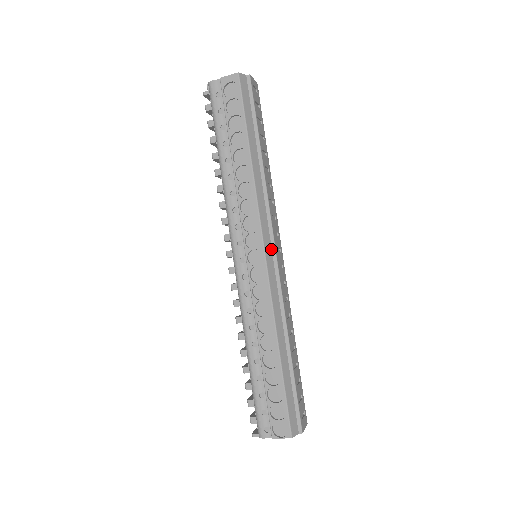
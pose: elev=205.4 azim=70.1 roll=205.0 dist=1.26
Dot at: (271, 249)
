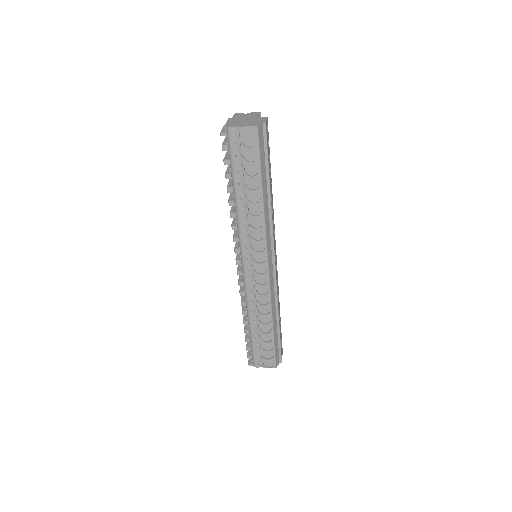
Dot at: (272, 261)
